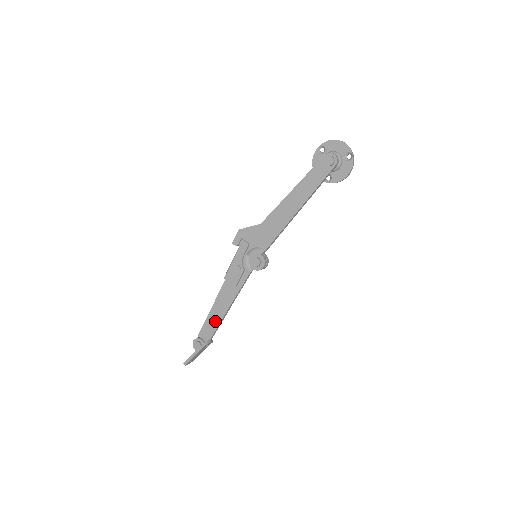
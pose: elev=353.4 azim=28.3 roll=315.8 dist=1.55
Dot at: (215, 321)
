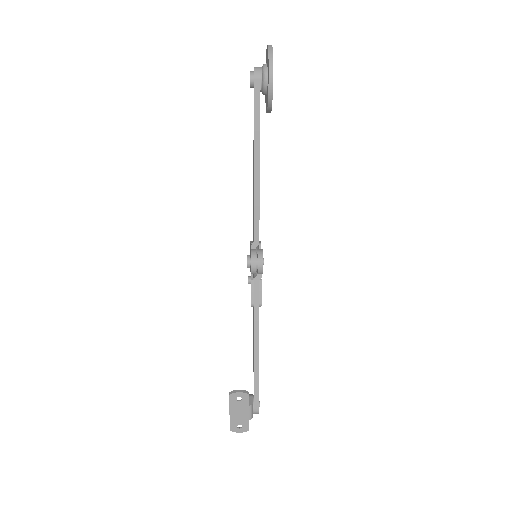
Dot at: occluded
